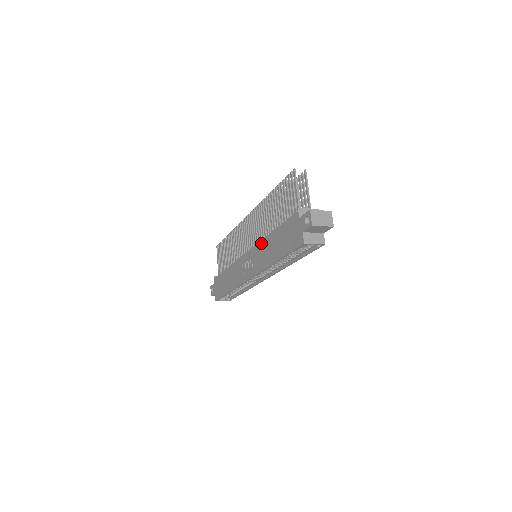
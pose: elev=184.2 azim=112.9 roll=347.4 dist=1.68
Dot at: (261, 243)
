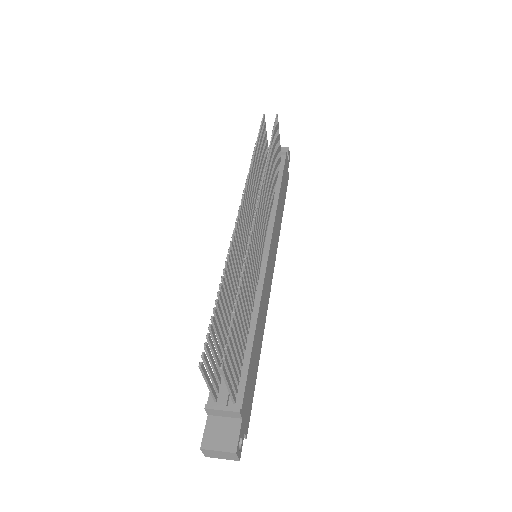
Dot at: occluded
